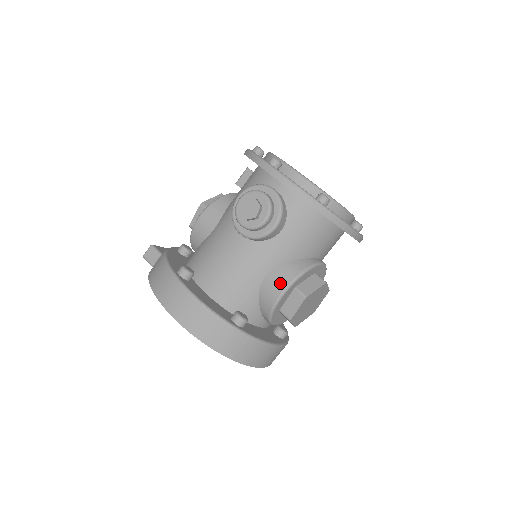
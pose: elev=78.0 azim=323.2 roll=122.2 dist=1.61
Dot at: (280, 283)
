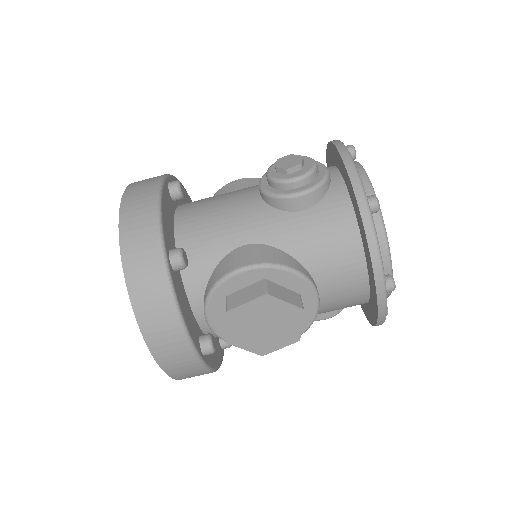
Dot at: (253, 257)
